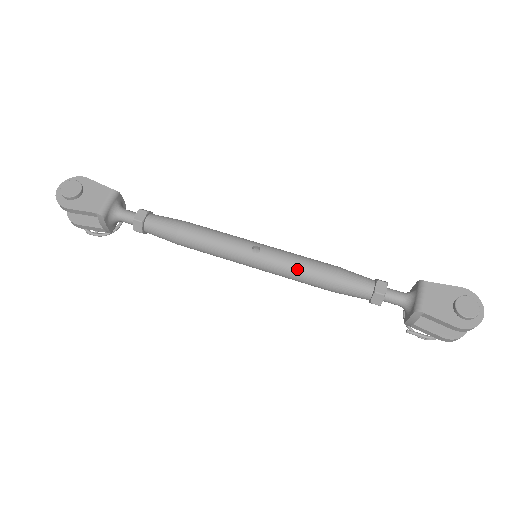
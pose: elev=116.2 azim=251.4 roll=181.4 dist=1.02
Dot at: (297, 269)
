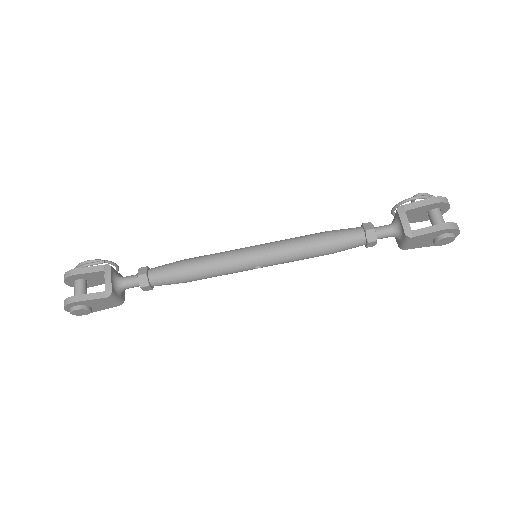
Dot at: occluded
